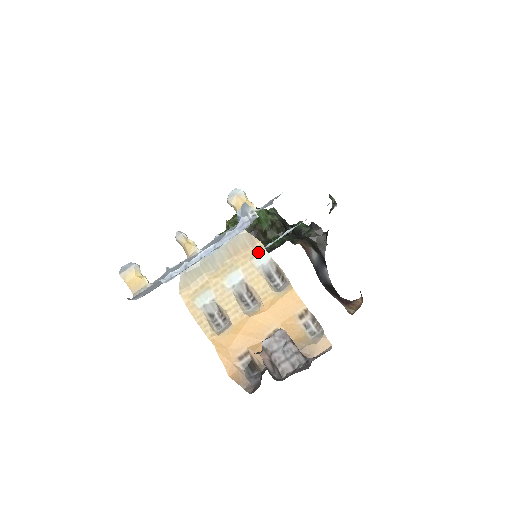
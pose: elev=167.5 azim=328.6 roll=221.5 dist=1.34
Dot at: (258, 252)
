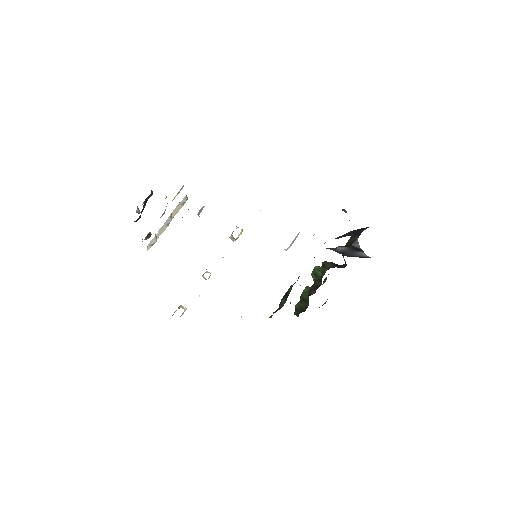
Dot at: occluded
